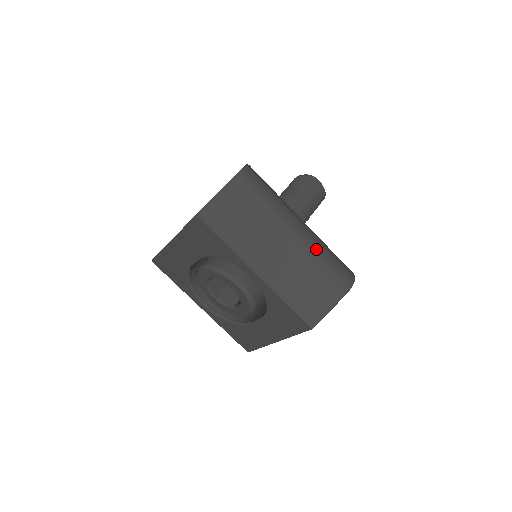
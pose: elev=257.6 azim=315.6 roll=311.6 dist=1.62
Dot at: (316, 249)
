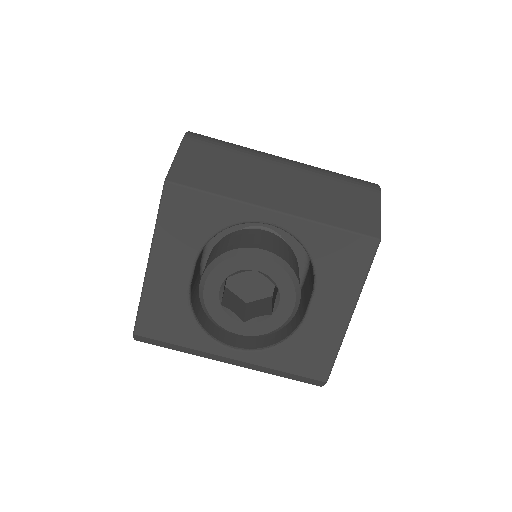
Dot at: (316, 168)
